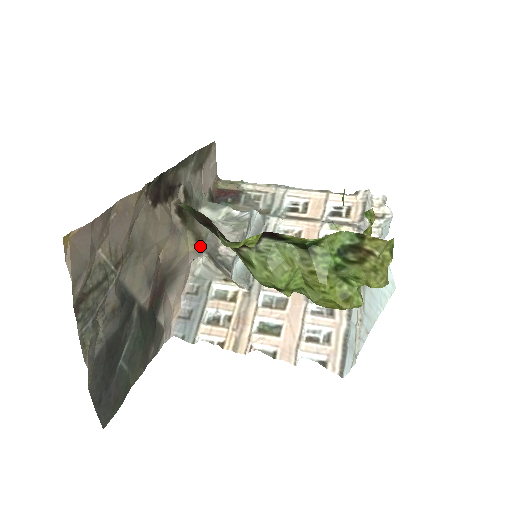
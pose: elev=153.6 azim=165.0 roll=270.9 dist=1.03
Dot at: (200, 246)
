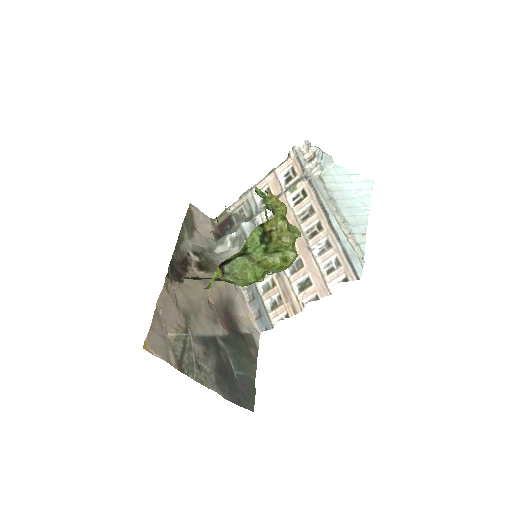
Dot at: occluded
